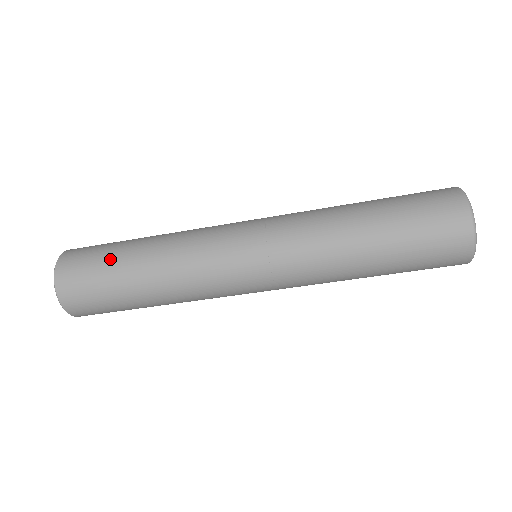
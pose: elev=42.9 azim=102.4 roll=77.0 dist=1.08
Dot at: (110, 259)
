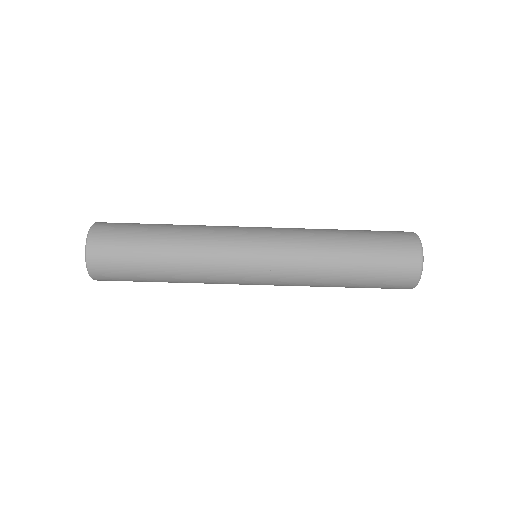
Dot at: (138, 240)
